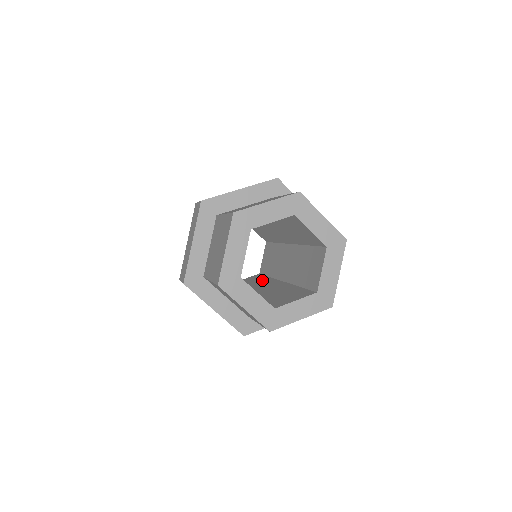
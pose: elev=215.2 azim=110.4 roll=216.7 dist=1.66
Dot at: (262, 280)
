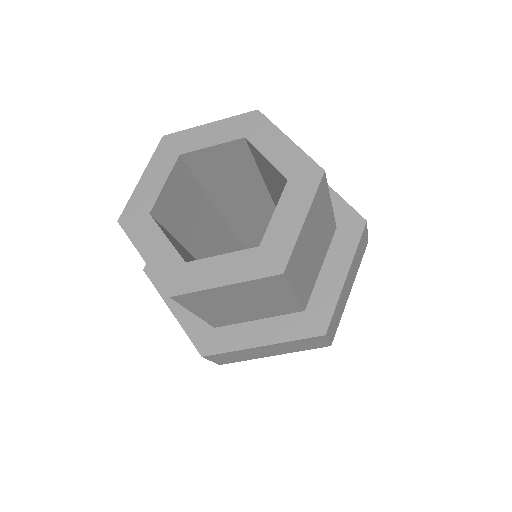
Dot at: occluded
